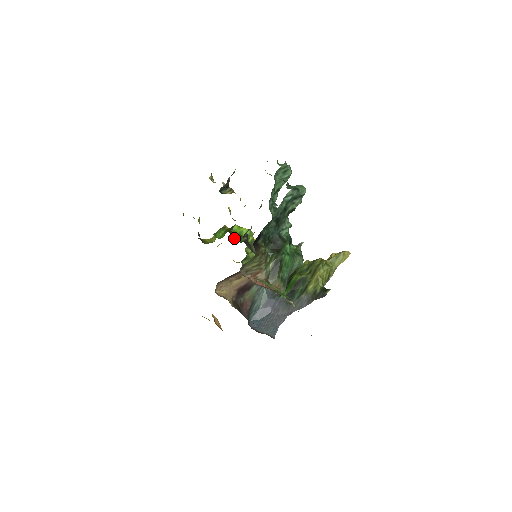
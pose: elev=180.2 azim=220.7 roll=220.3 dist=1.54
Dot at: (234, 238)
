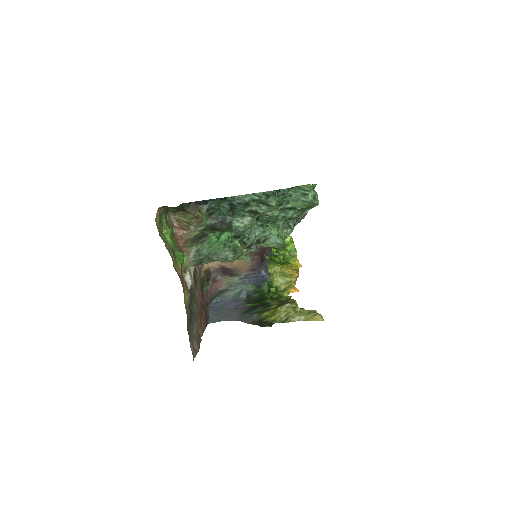
Dot at: occluded
